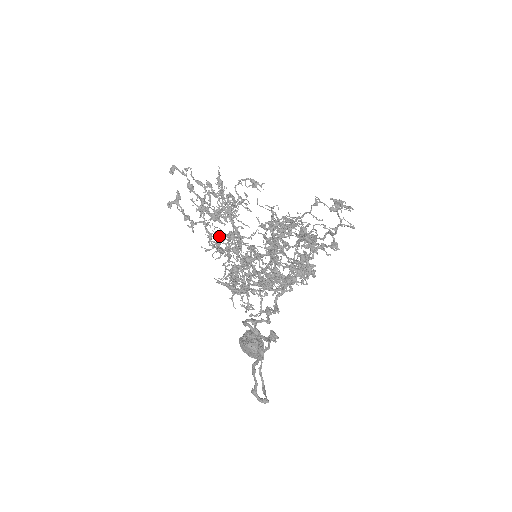
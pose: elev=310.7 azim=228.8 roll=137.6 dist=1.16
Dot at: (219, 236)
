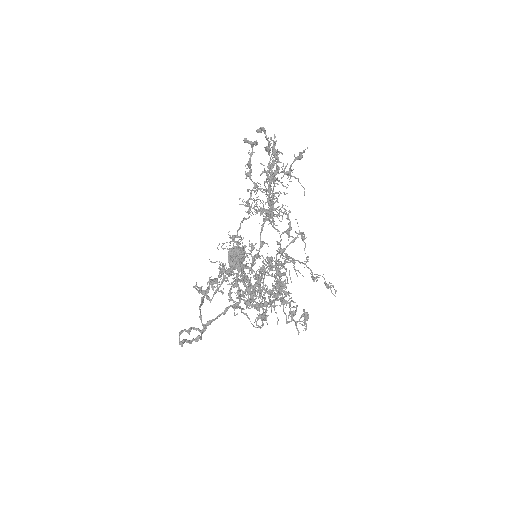
Dot at: occluded
